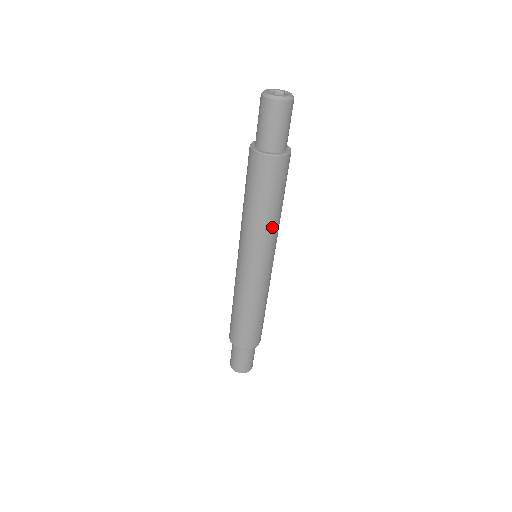
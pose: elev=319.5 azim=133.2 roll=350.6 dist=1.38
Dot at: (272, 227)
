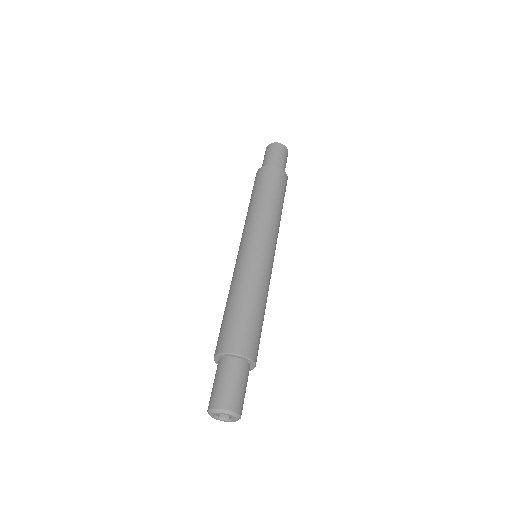
Dot at: (276, 218)
